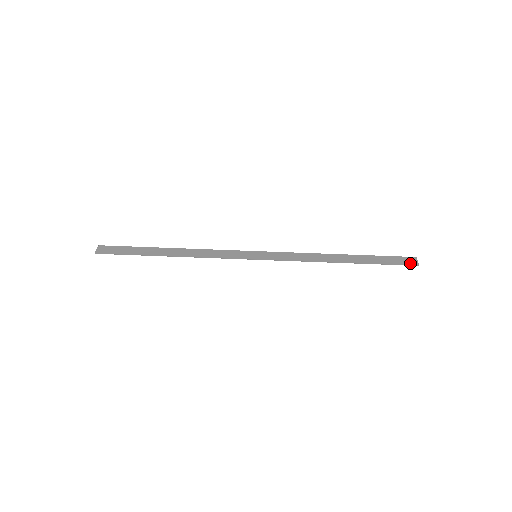
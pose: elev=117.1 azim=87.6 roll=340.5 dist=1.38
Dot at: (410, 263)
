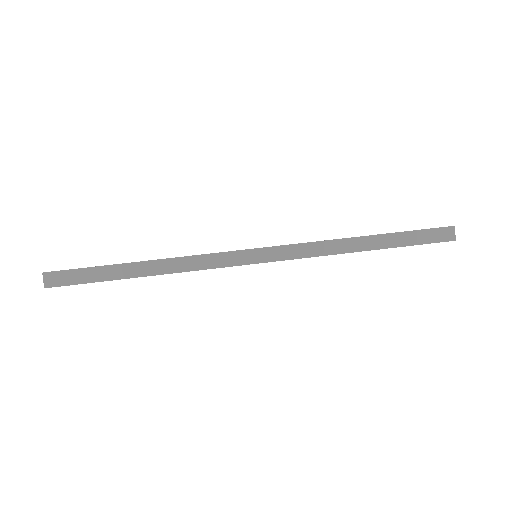
Dot at: (446, 239)
